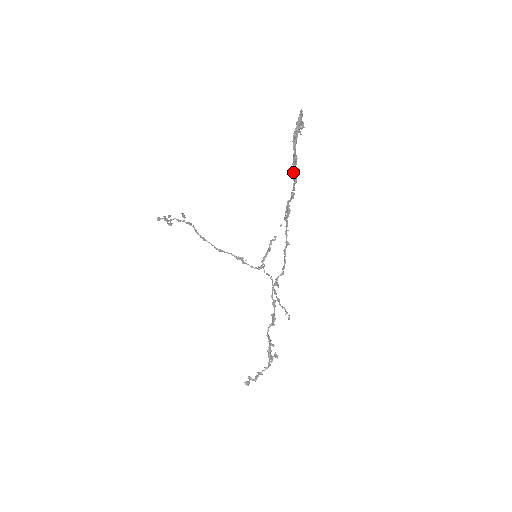
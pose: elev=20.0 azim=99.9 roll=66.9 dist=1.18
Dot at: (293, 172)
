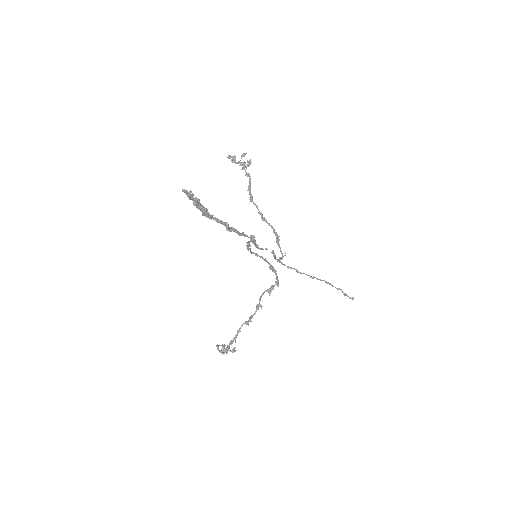
Dot at: (228, 227)
